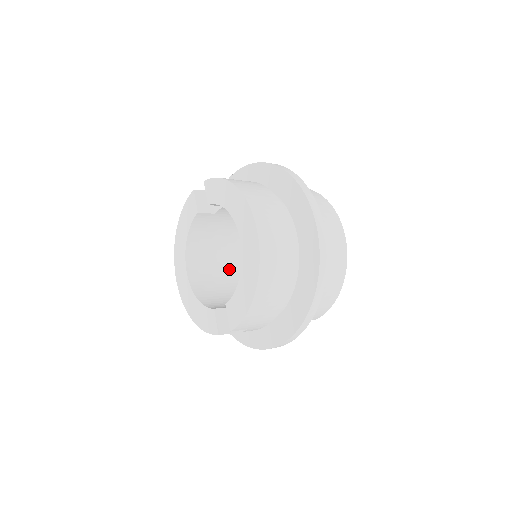
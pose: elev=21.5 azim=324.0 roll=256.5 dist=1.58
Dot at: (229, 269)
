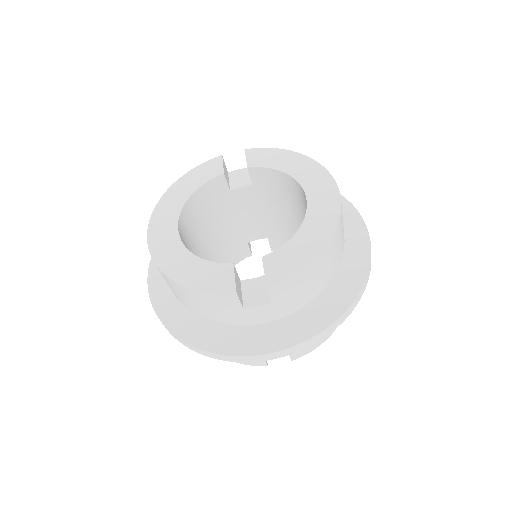
Dot at: occluded
